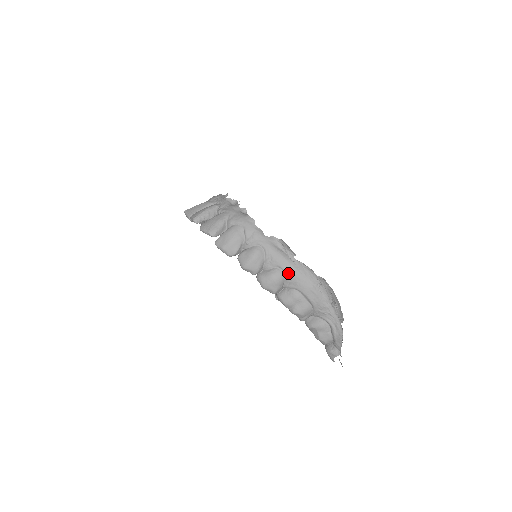
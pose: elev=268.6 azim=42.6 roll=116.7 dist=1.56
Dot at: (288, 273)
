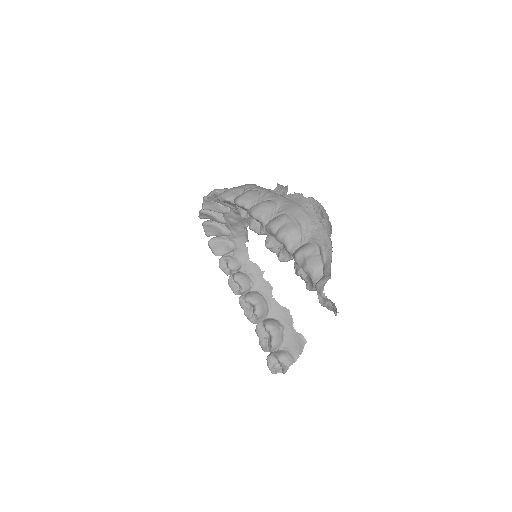
Dot at: (278, 201)
